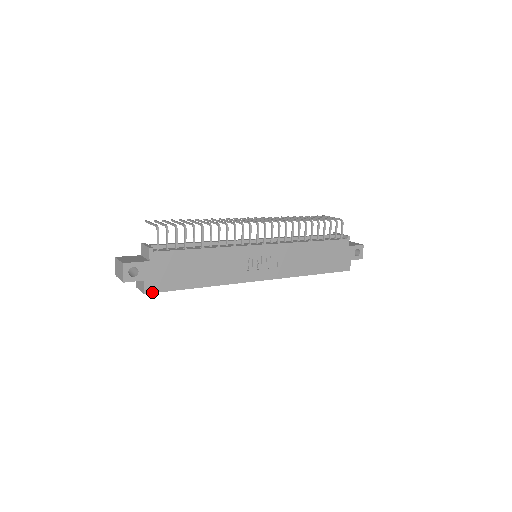
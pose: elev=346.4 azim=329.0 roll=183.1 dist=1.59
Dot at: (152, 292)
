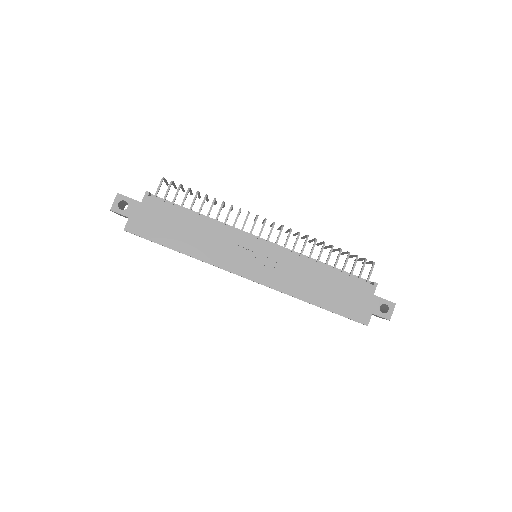
Dot at: (132, 232)
